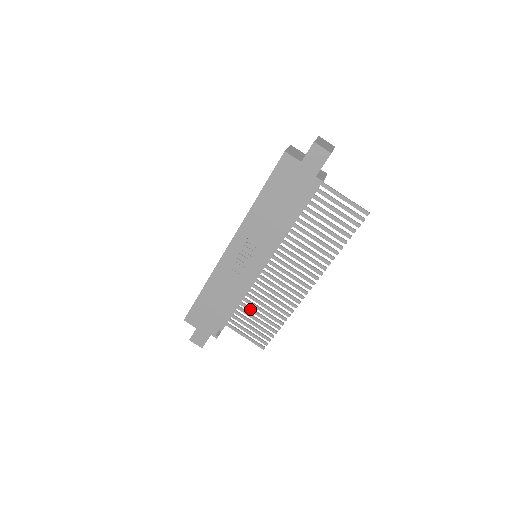
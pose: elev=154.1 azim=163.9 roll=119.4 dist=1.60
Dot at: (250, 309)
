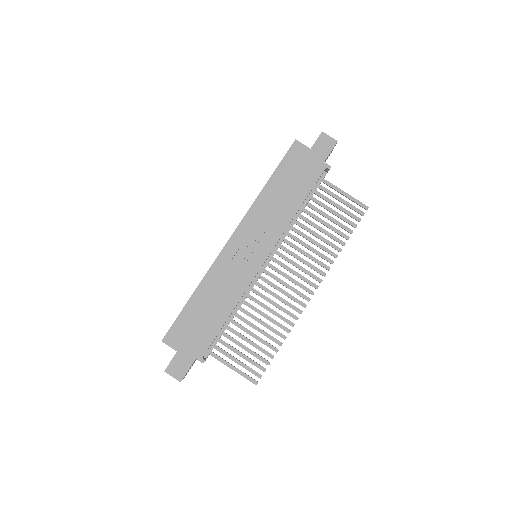
Dot at: (243, 328)
